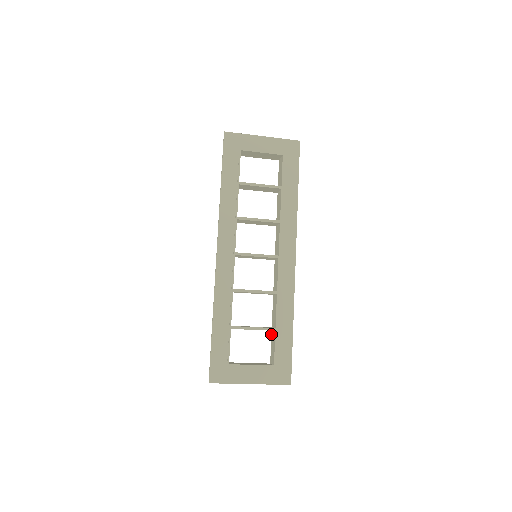
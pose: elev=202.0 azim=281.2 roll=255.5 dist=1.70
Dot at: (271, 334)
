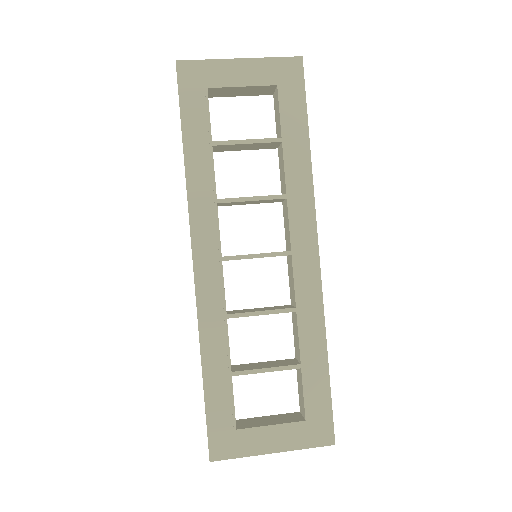
Dot at: occluded
